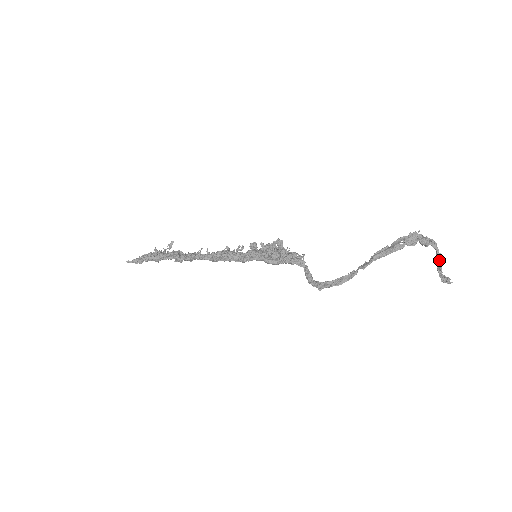
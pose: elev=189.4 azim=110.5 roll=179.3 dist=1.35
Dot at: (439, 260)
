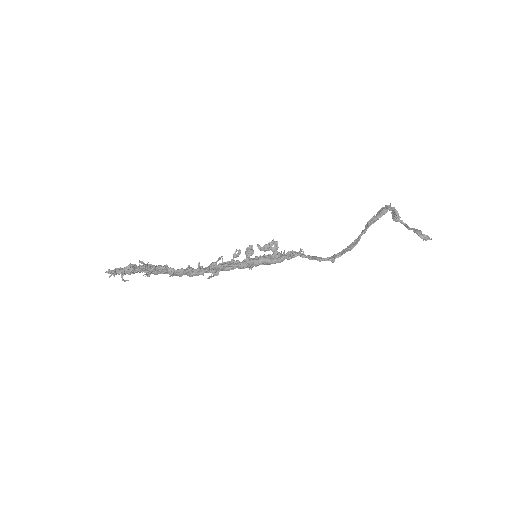
Dot at: (413, 228)
